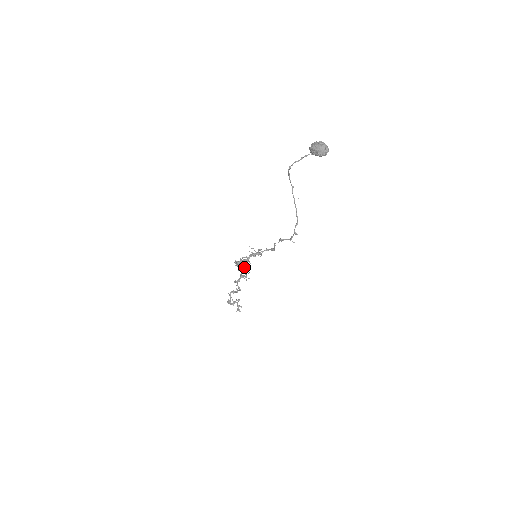
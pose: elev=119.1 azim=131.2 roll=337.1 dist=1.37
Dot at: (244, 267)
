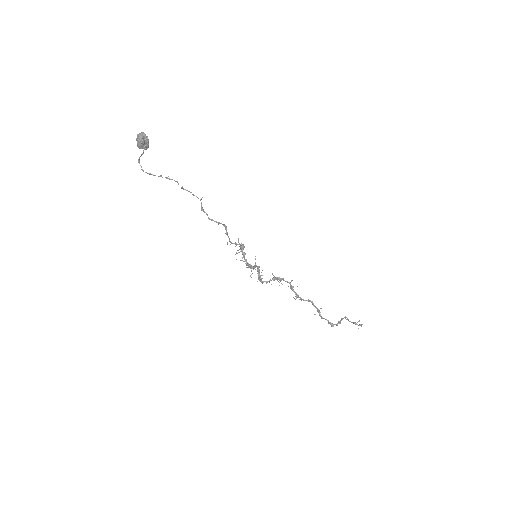
Dot at: (273, 277)
